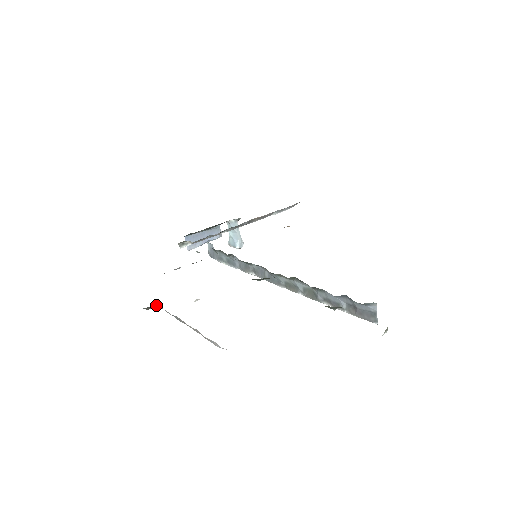
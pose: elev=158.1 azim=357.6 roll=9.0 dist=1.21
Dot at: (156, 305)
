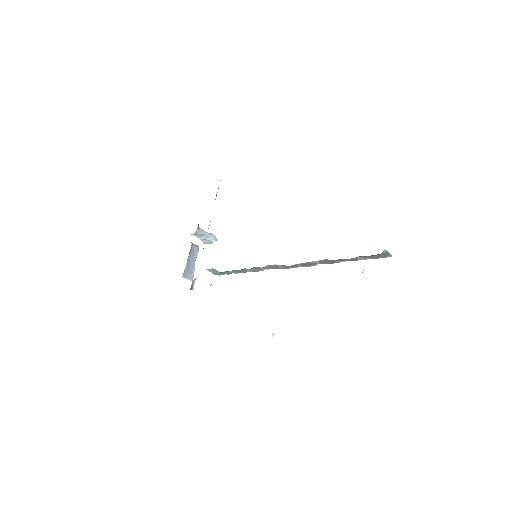
Dot at: occluded
